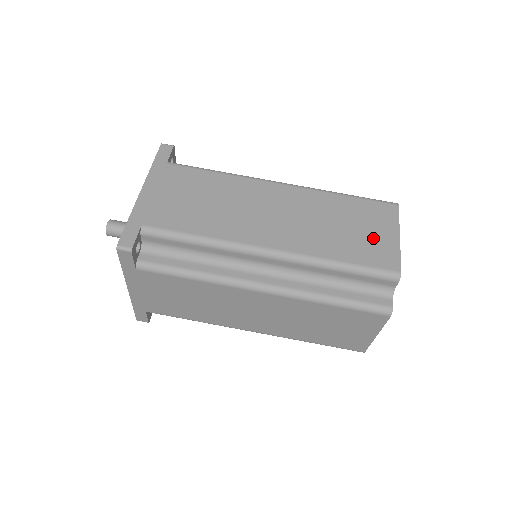
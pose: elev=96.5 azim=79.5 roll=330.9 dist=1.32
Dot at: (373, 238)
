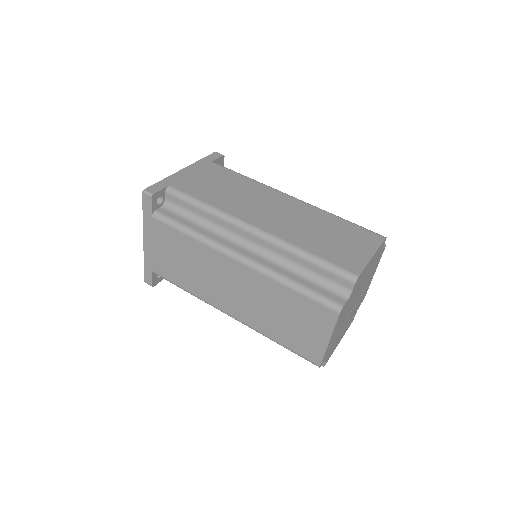
Dot at: (348, 248)
